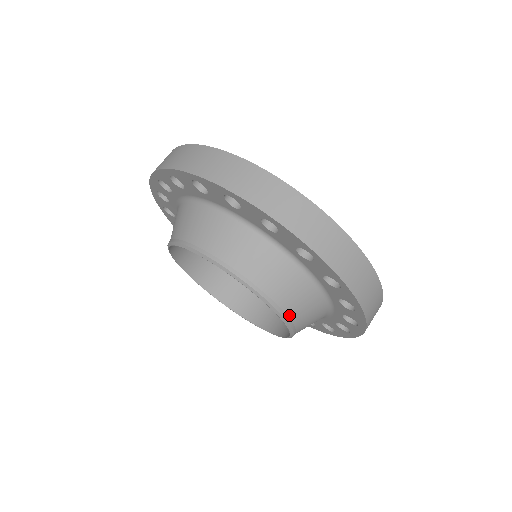
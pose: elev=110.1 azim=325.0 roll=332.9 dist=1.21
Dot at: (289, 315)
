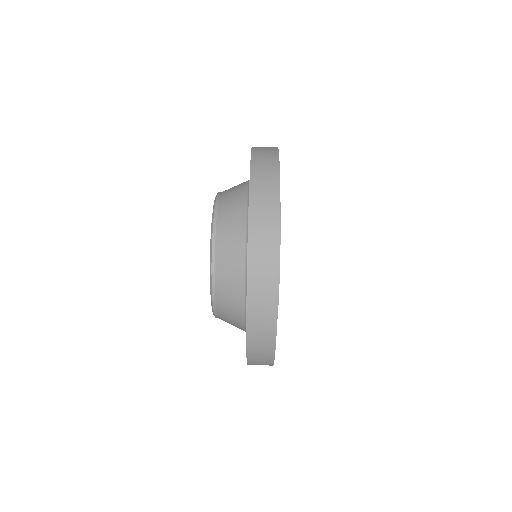
Dot at: (216, 270)
